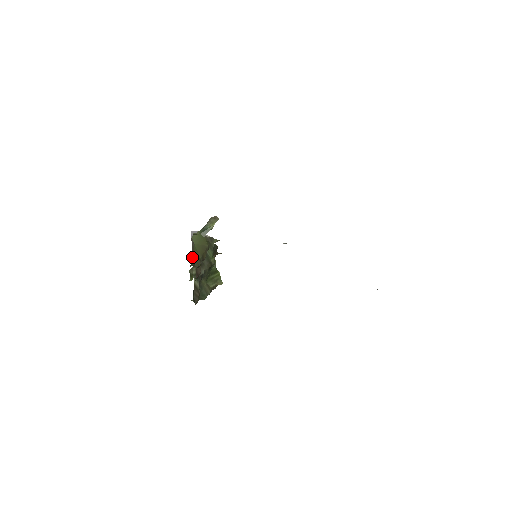
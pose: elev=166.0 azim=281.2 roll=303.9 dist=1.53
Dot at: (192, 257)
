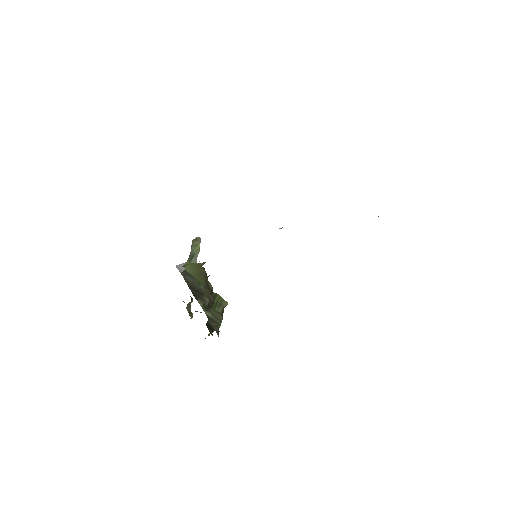
Dot at: (191, 291)
